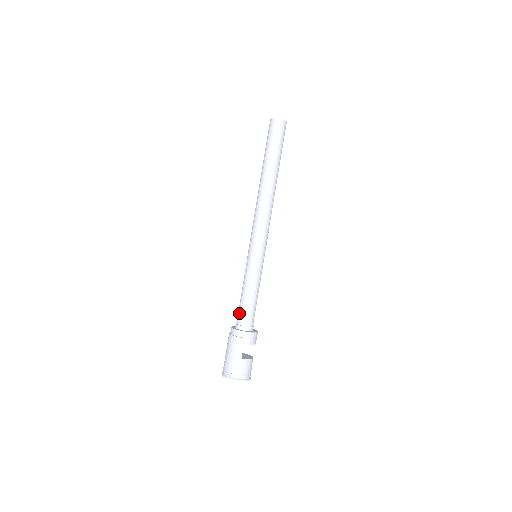
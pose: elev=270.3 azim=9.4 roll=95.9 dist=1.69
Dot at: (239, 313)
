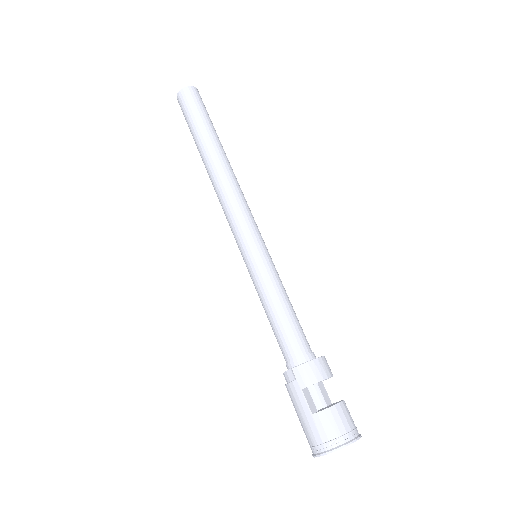
Dot at: occluded
